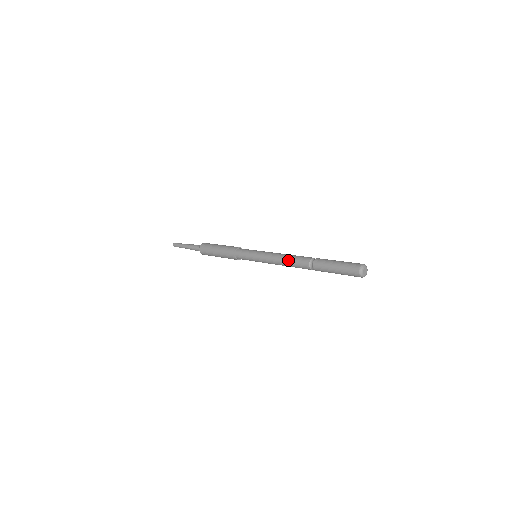
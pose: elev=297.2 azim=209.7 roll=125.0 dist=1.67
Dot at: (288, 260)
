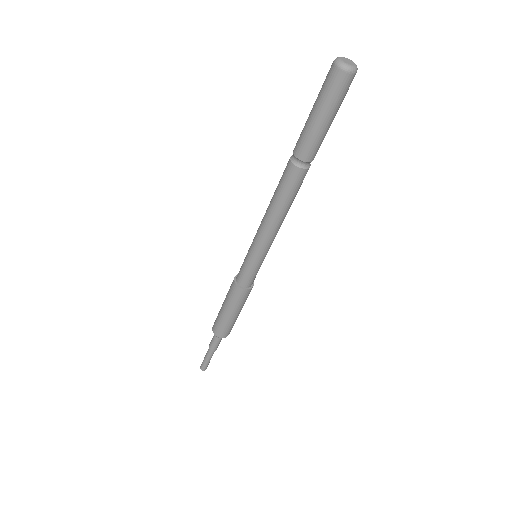
Dot at: occluded
